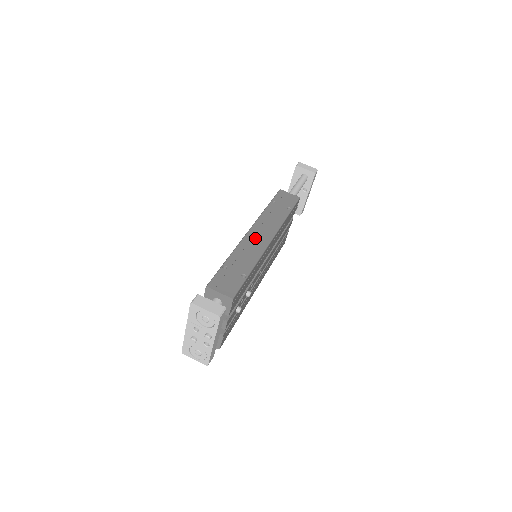
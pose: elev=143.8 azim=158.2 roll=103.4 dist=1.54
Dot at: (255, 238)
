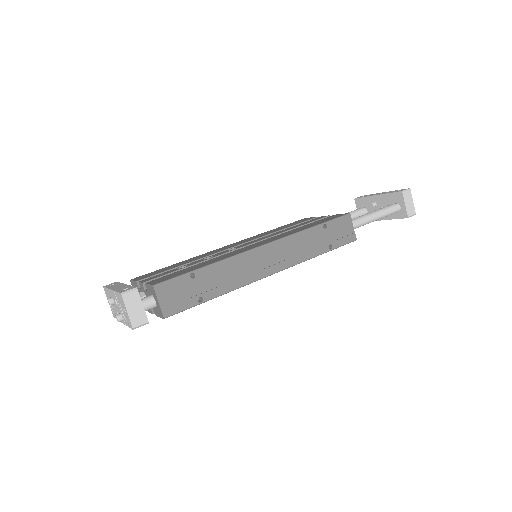
Dot at: (259, 260)
